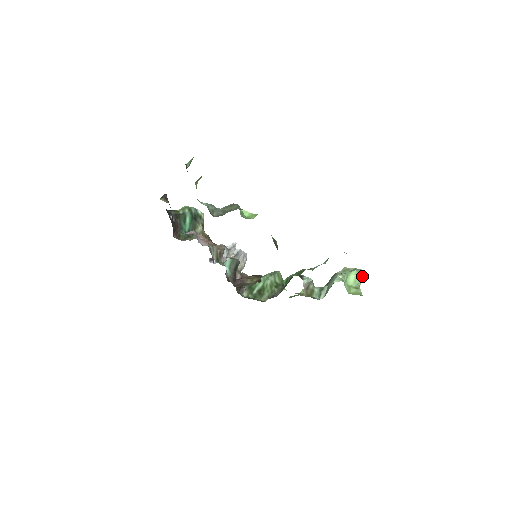
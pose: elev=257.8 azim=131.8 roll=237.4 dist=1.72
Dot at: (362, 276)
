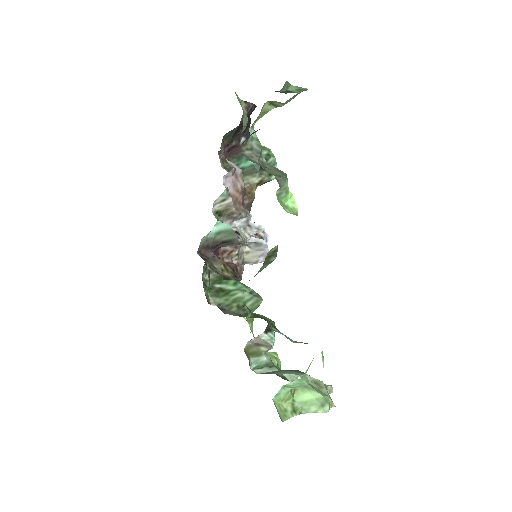
Dot at: (319, 409)
